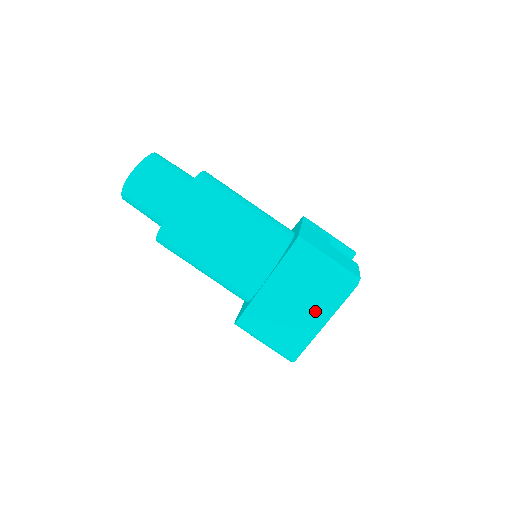
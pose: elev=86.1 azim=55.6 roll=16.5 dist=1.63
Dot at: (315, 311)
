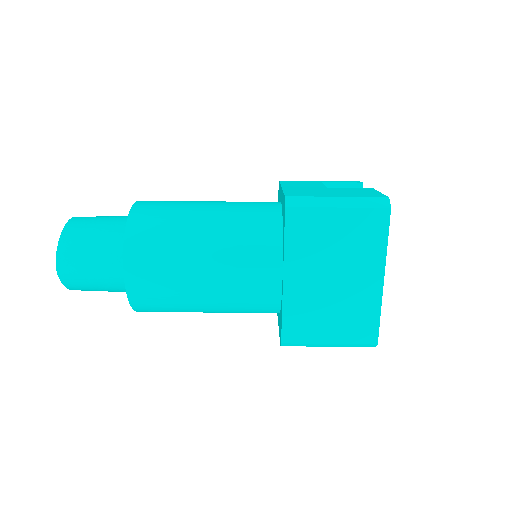
Dot at: (362, 270)
